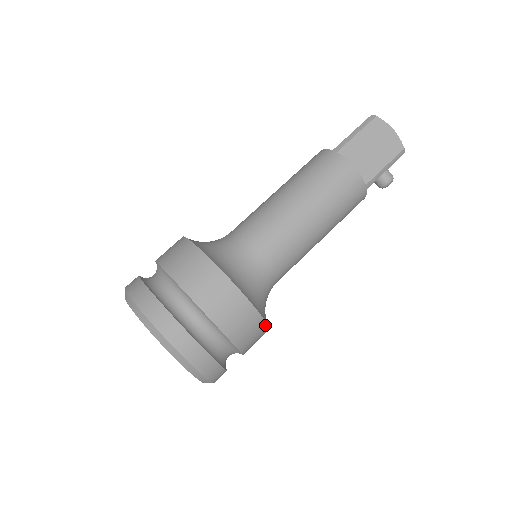
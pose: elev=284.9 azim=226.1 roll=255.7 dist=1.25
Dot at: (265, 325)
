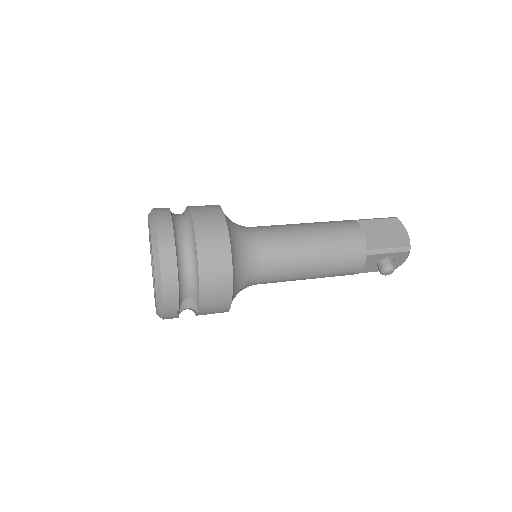
Dot at: (231, 282)
